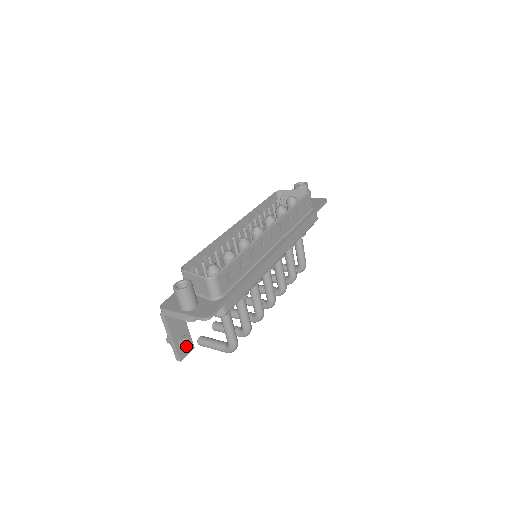
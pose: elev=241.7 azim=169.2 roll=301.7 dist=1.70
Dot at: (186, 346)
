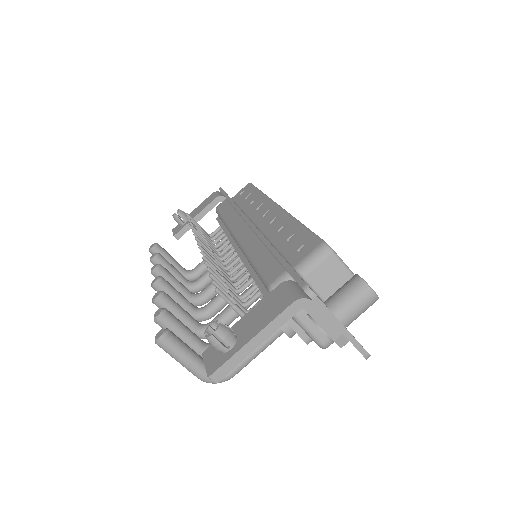
Dot at: occluded
